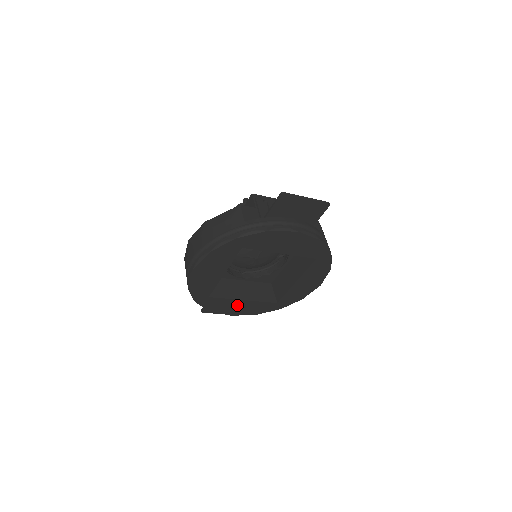
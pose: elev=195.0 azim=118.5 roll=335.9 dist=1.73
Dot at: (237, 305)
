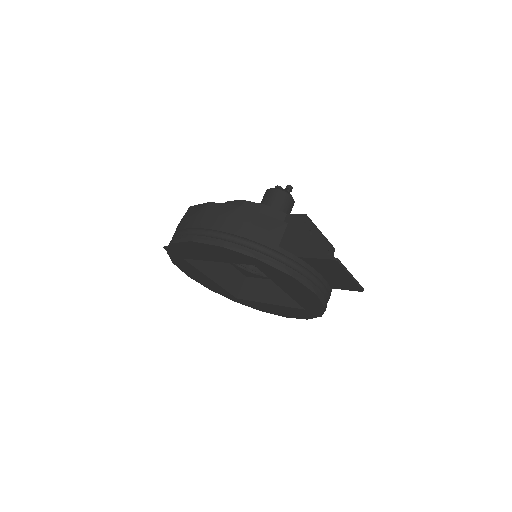
Dot at: (201, 277)
